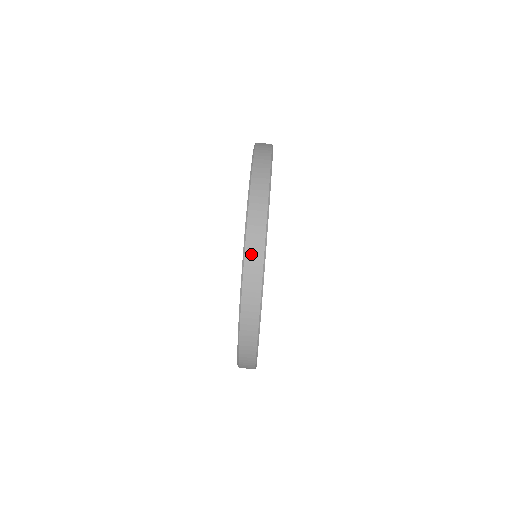
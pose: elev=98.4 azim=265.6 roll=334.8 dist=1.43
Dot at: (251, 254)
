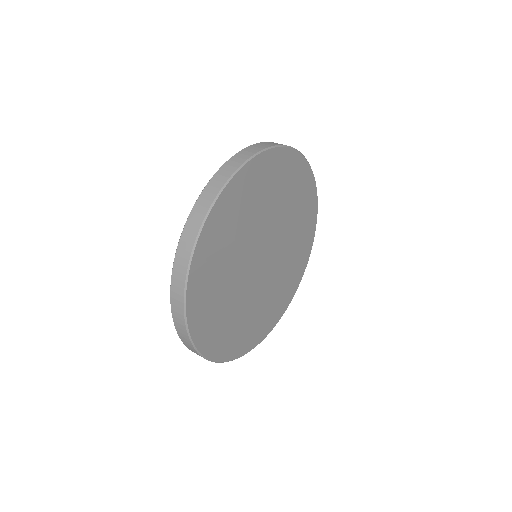
Dot at: occluded
